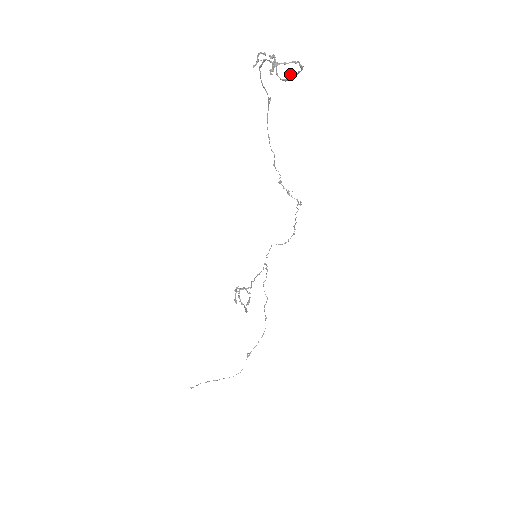
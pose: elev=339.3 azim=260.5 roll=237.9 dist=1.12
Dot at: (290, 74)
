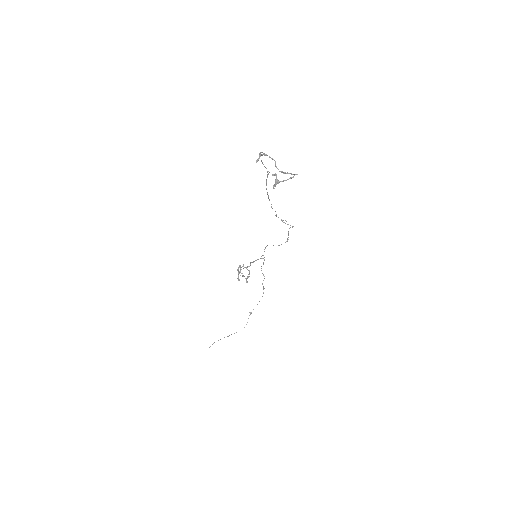
Dot at: (287, 172)
